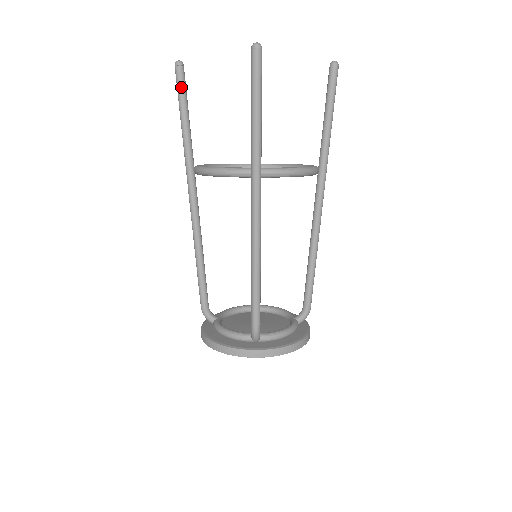
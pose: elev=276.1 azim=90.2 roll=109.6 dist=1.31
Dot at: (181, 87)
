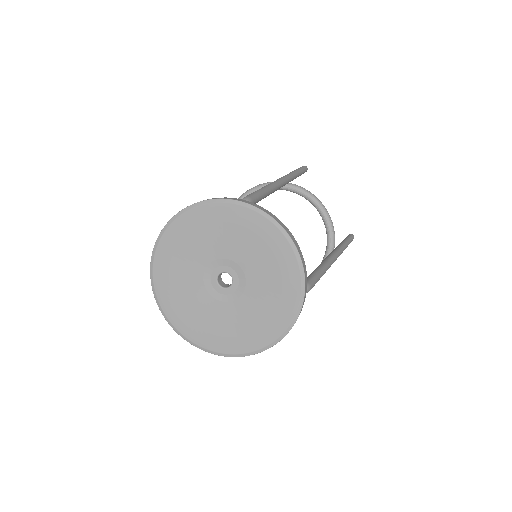
Dot at: occluded
